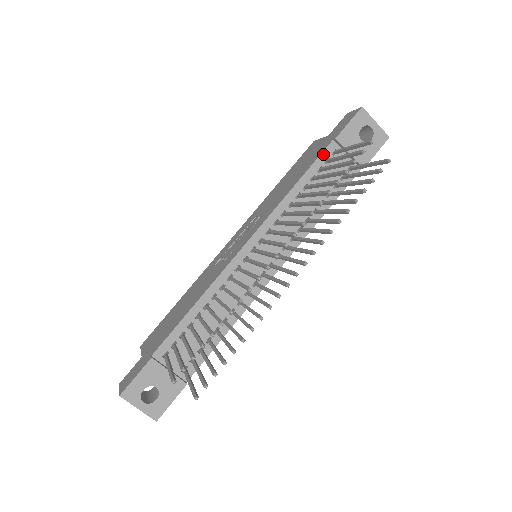
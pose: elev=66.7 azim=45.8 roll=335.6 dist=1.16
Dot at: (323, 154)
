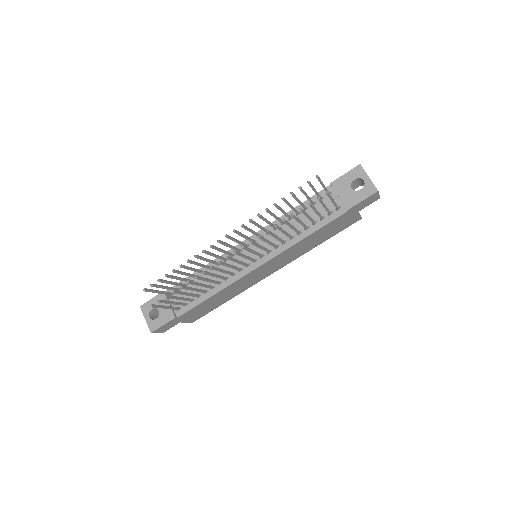
Dot at: (319, 193)
